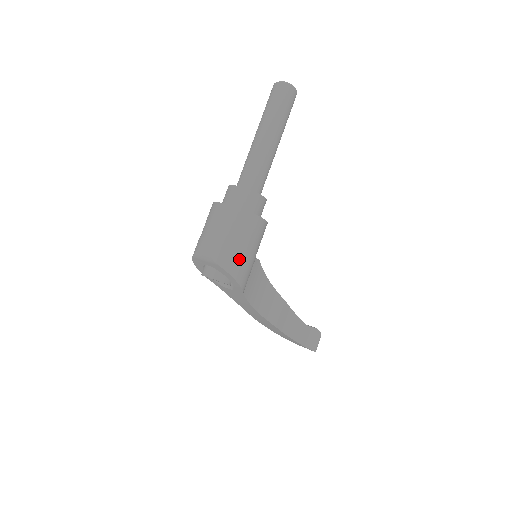
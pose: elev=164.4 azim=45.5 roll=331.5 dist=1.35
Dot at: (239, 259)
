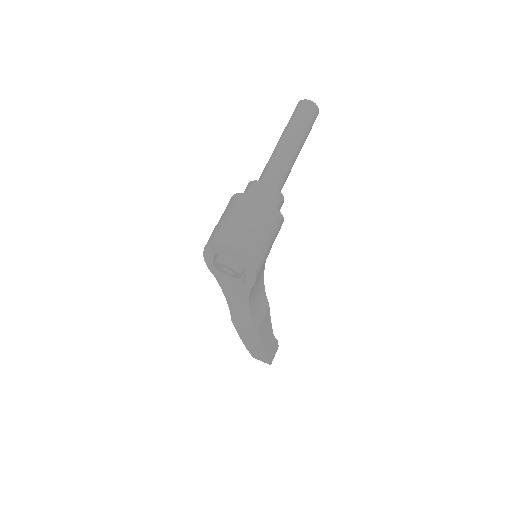
Dot at: (261, 252)
